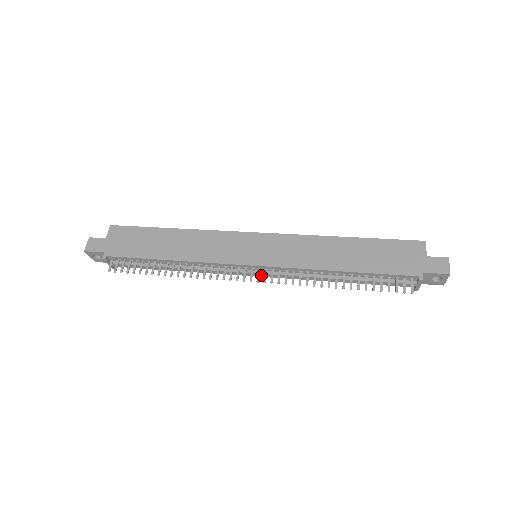
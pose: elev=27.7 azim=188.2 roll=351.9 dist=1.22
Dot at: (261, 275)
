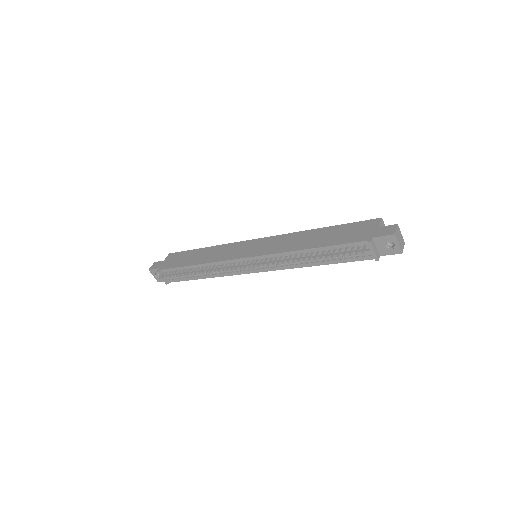
Dot at: (256, 267)
